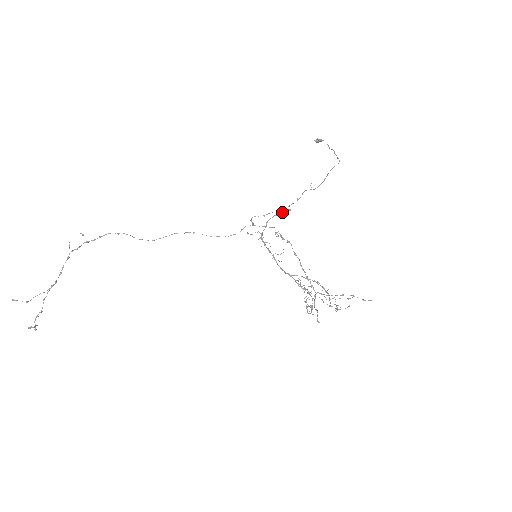
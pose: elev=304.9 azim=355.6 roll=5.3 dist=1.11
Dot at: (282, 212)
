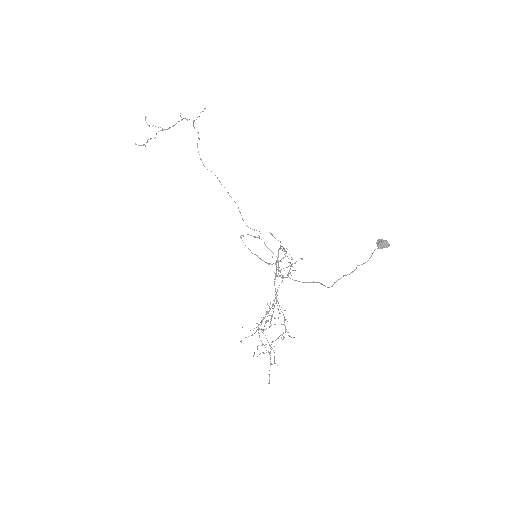
Dot at: (285, 256)
